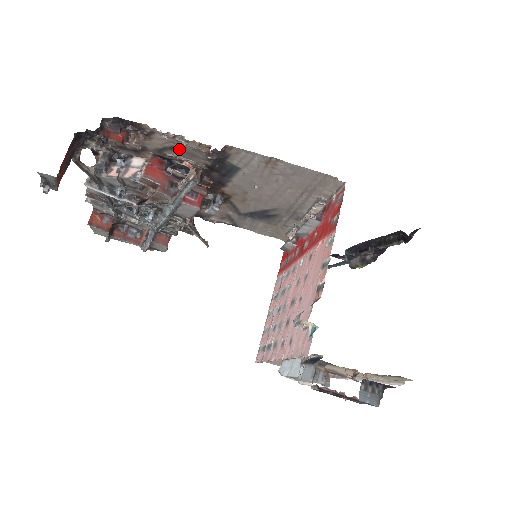
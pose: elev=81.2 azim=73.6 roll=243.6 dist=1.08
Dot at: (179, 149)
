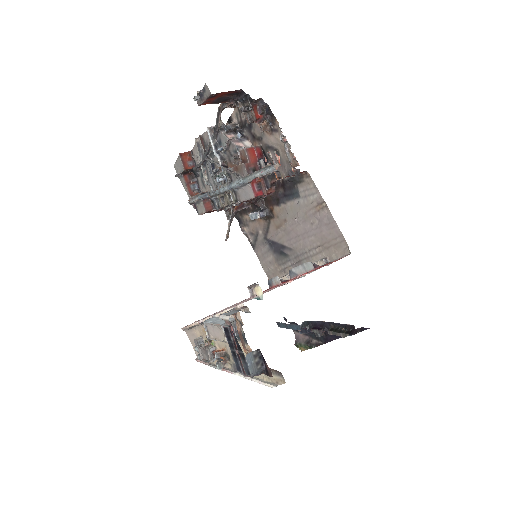
Dot at: (279, 155)
